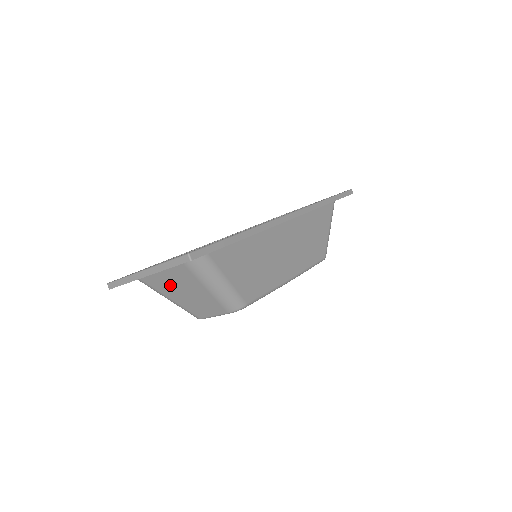
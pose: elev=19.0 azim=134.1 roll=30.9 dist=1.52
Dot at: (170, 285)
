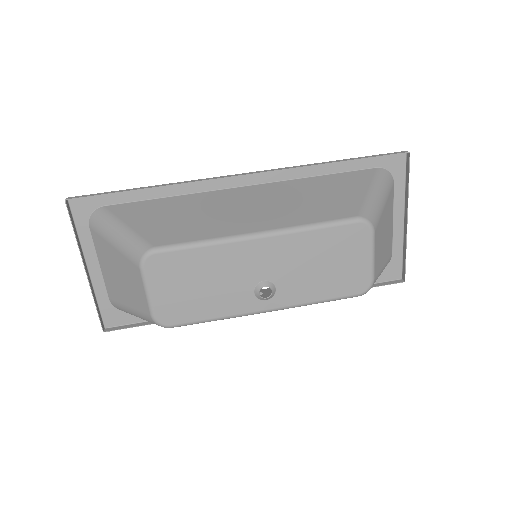
Dot at: (115, 281)
